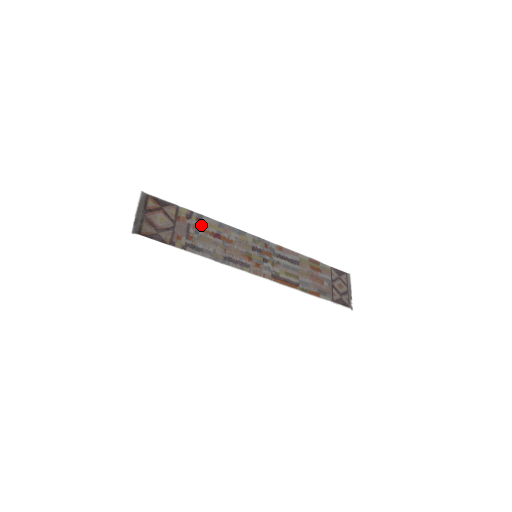
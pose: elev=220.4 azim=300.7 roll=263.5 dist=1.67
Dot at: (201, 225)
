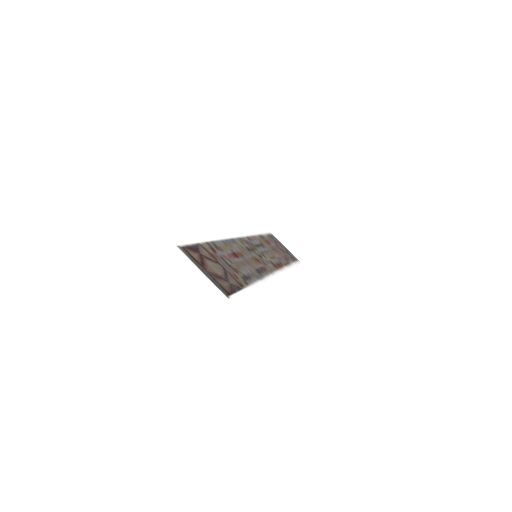
Dot at: (223, 252)
